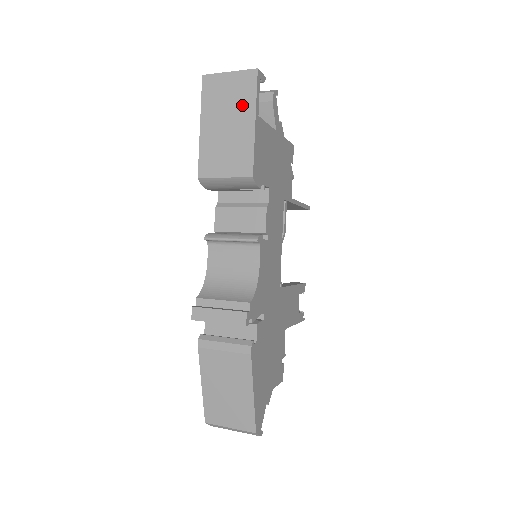
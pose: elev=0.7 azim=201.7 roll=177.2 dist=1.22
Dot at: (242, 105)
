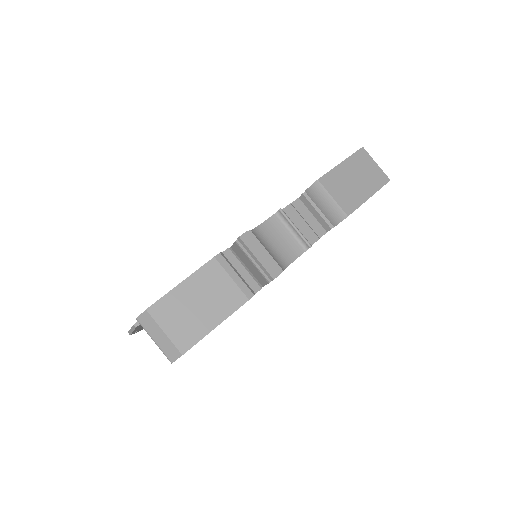
Dot at: (371, 183)
